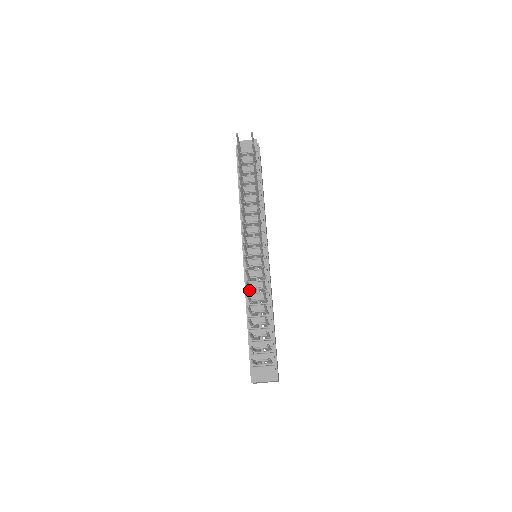
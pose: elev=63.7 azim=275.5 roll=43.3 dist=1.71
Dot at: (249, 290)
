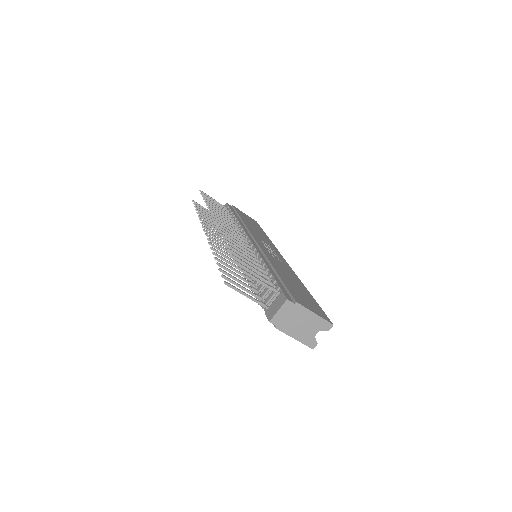
Dot at: (240, 267)
